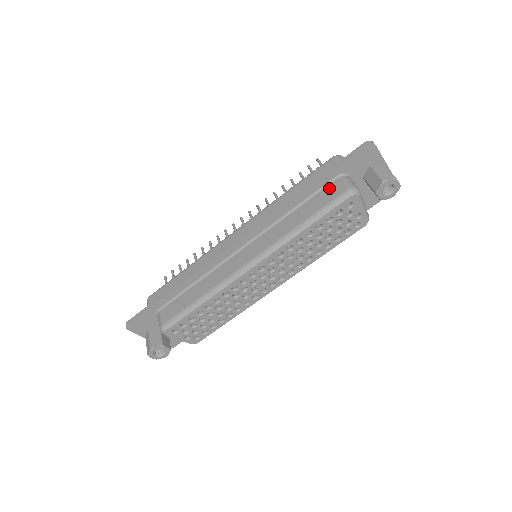
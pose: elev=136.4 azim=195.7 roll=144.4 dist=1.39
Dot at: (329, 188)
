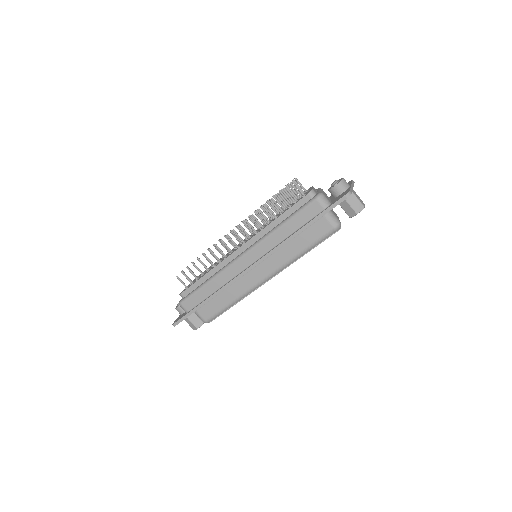
Dot at: (318, 224)
